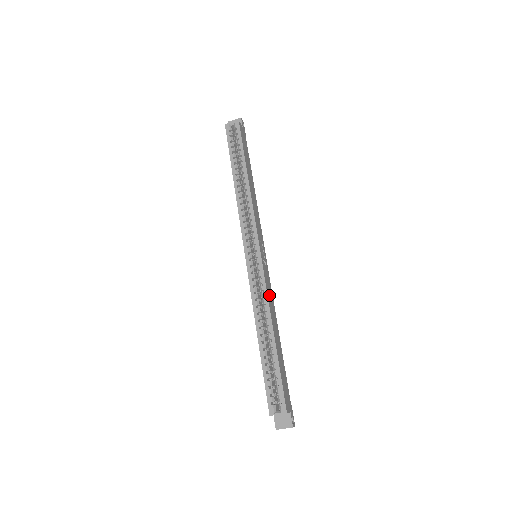
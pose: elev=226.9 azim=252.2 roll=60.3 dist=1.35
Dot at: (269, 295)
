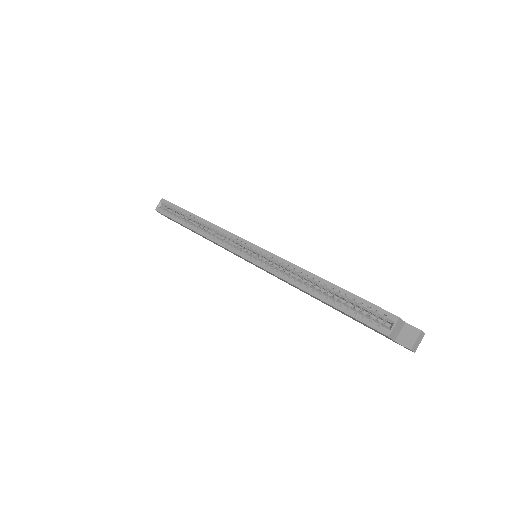
Dot at: occluded
